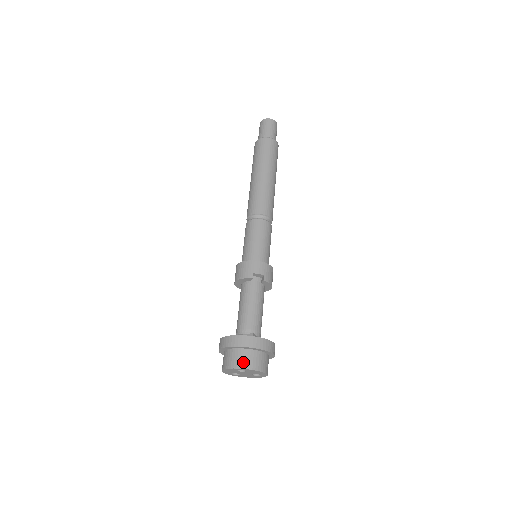
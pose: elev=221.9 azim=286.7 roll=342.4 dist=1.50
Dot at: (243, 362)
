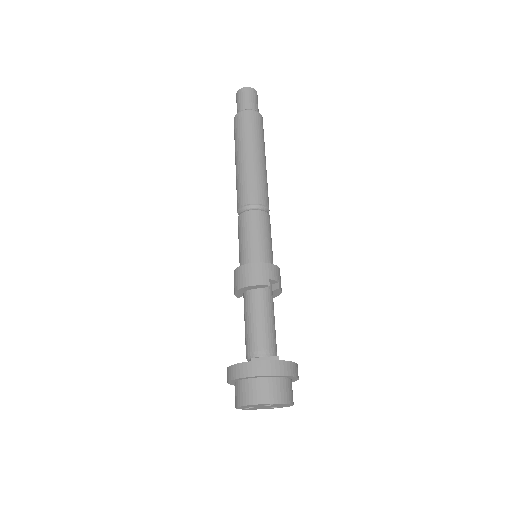
Dot at: (277, 395)
